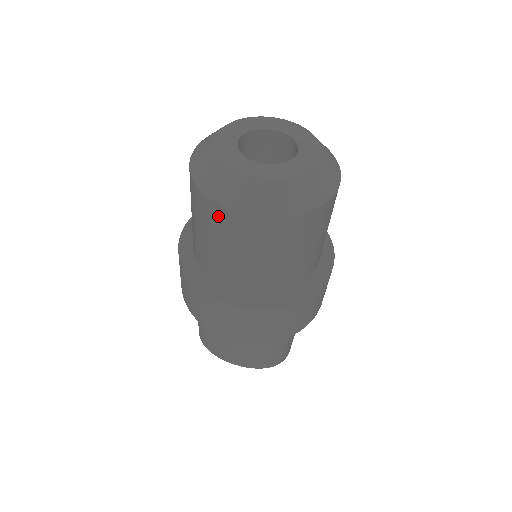
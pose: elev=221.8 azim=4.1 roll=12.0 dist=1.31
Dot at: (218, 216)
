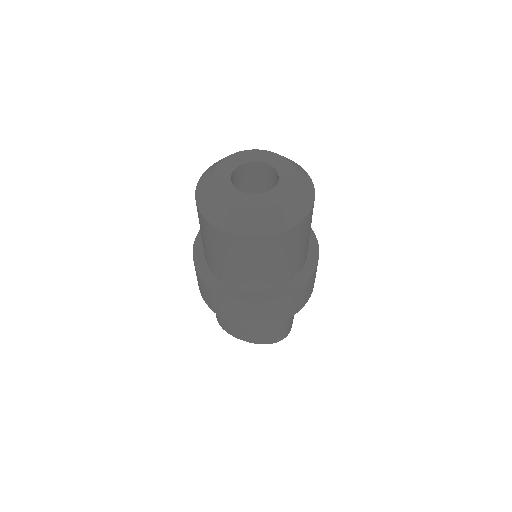
Dot at: (218, 235)
